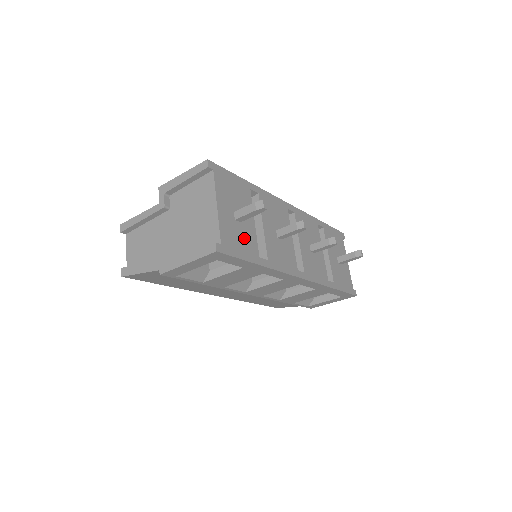
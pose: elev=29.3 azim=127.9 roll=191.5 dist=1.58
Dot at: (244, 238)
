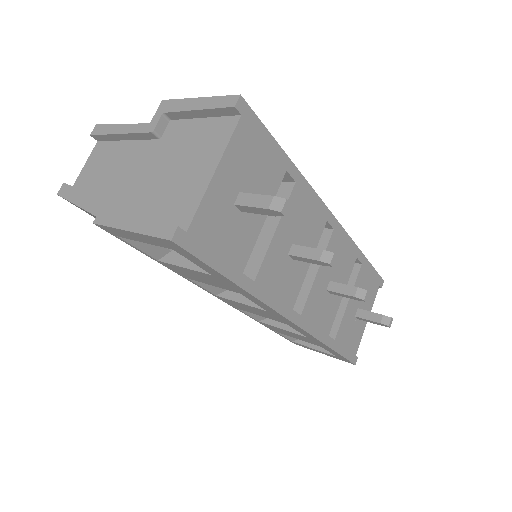
Dot at: (234, 237)
